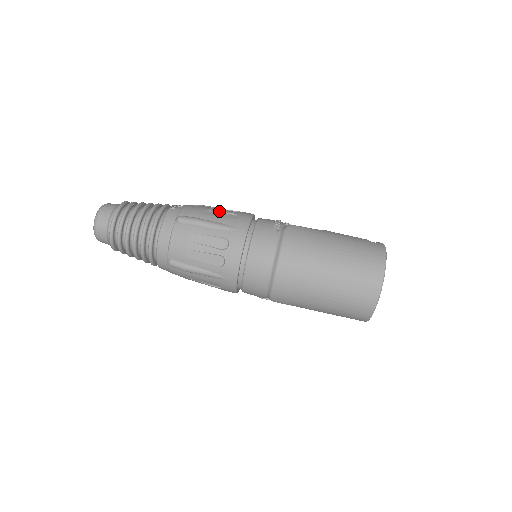
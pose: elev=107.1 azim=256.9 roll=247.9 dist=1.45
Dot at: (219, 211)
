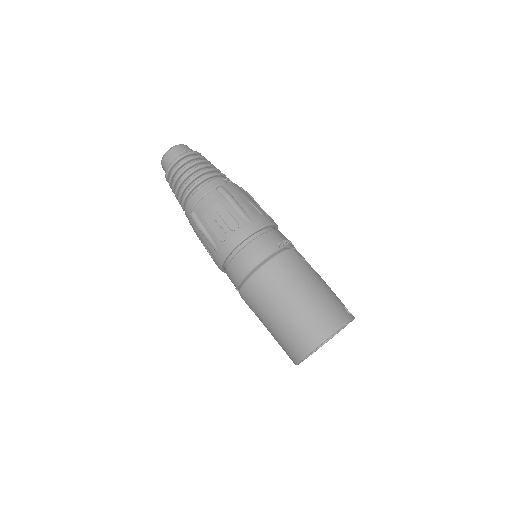
Dot at: (253, 203)
